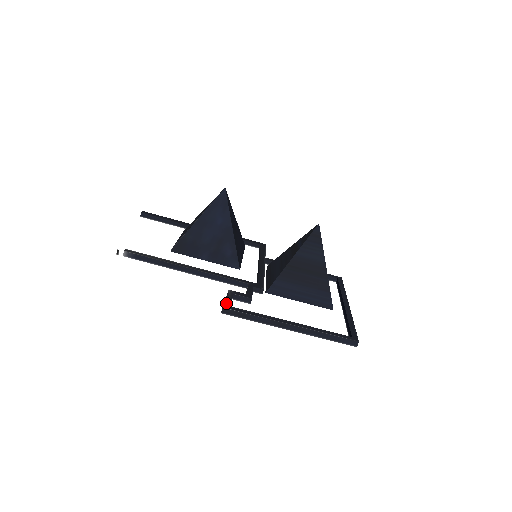
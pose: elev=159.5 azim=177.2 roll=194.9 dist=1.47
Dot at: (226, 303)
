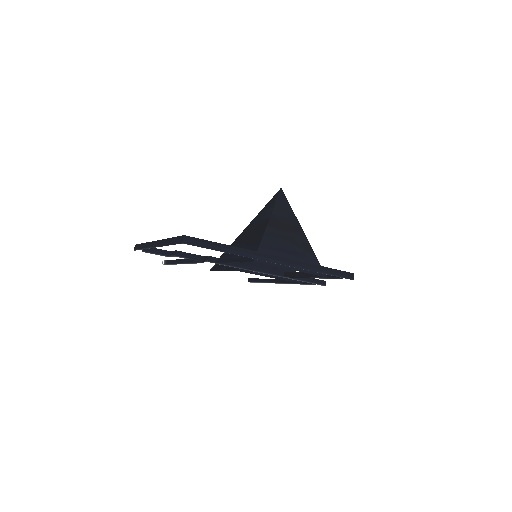
Dot at: occluded
